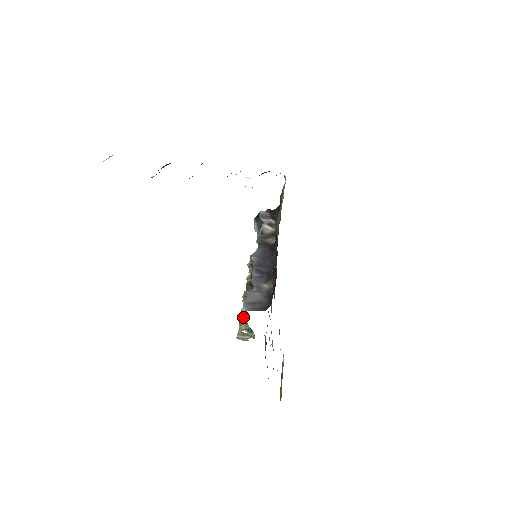
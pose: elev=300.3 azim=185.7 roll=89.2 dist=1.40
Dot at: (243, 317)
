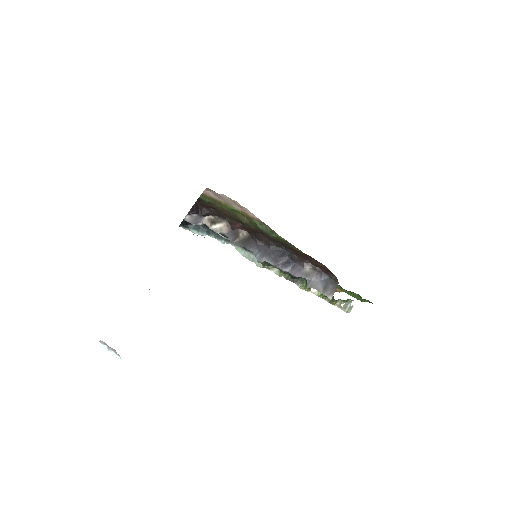
Dot at: (334, 301)
